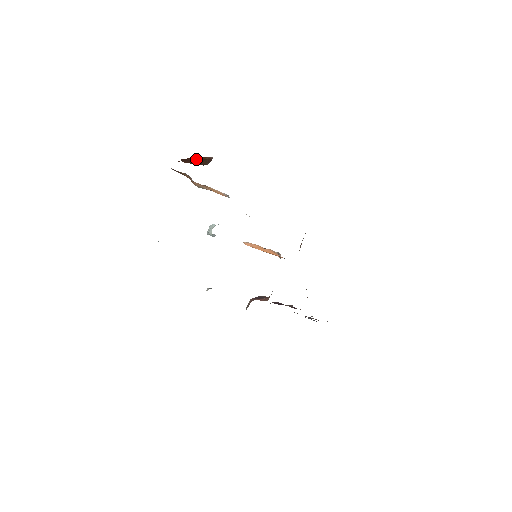
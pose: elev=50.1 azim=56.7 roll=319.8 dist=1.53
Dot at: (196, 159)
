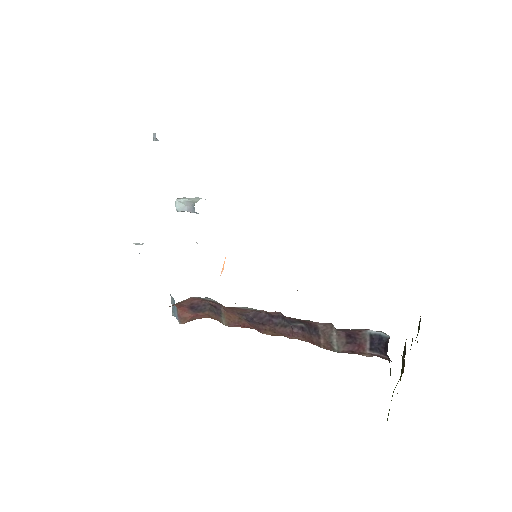
Dot at: occluded
